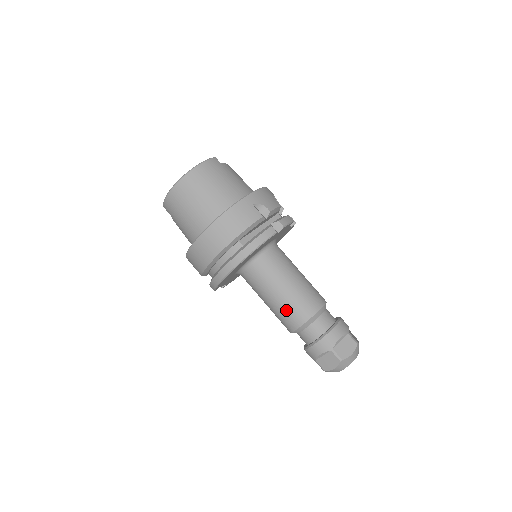
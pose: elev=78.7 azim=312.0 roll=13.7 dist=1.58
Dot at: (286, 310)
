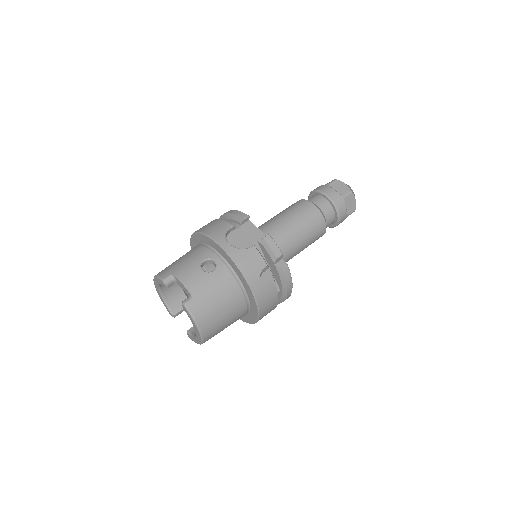
Dot at: occluded
